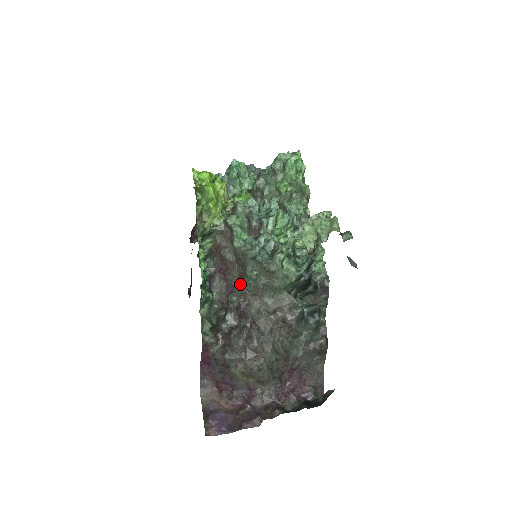
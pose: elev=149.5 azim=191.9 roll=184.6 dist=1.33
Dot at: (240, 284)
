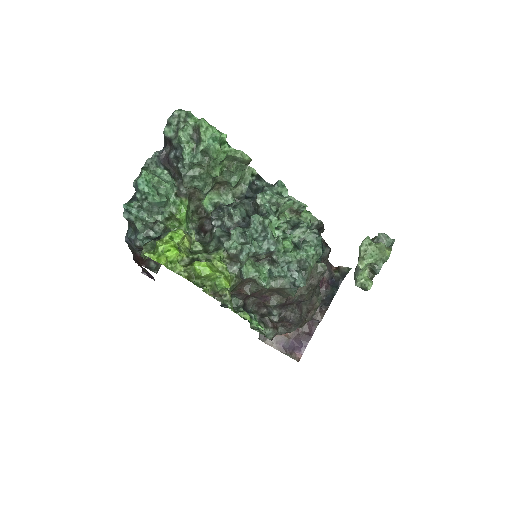
Dot at: (273, 293)
